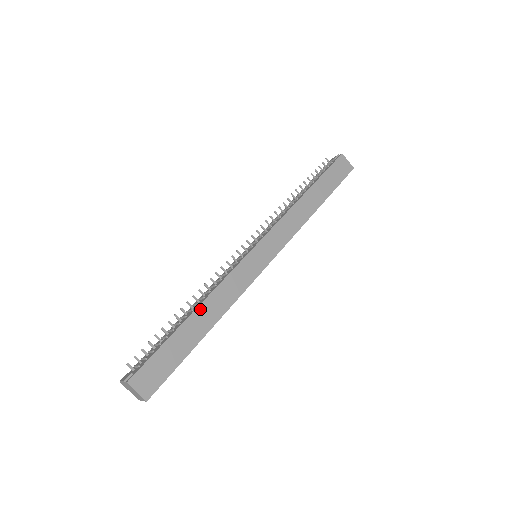
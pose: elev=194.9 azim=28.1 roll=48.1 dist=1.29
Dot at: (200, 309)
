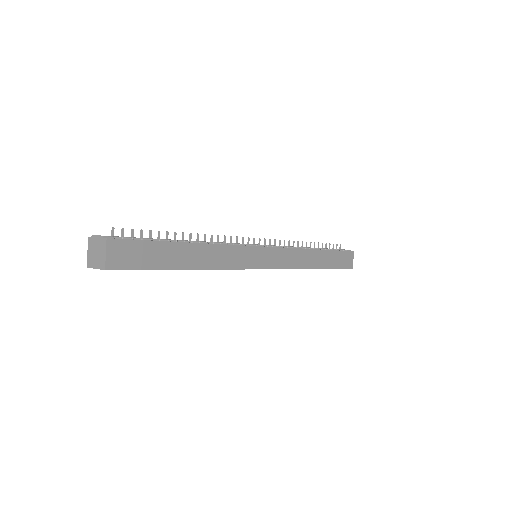
Dot at: (200, 246)
